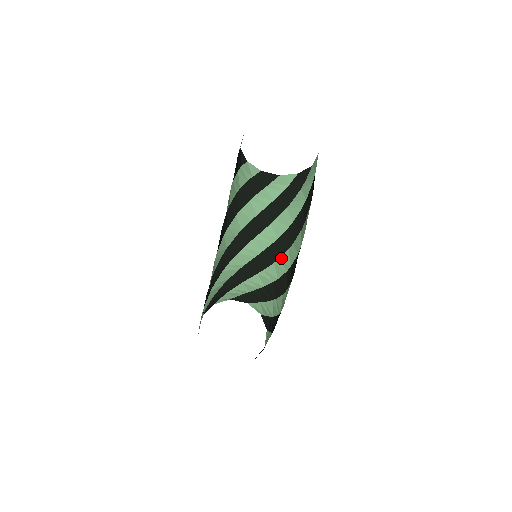
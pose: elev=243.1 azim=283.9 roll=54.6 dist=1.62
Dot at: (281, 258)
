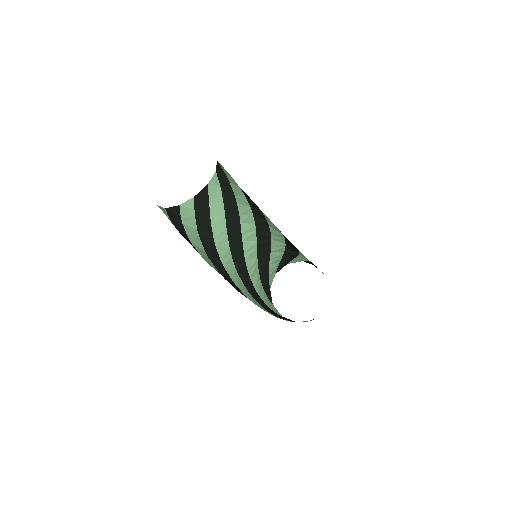
Dot at: (271, 234)
